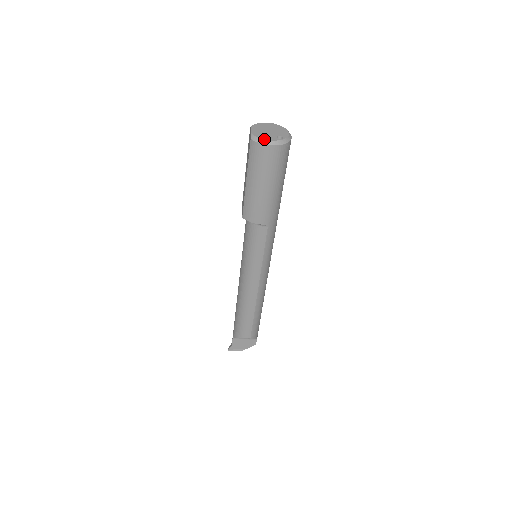
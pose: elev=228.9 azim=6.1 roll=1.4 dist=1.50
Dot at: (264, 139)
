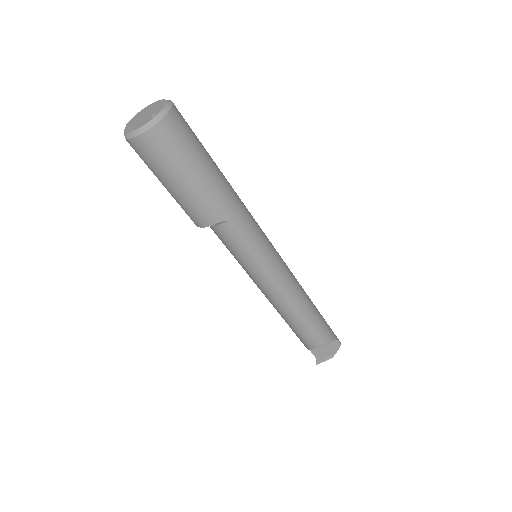
Dot at: (134, 130)
